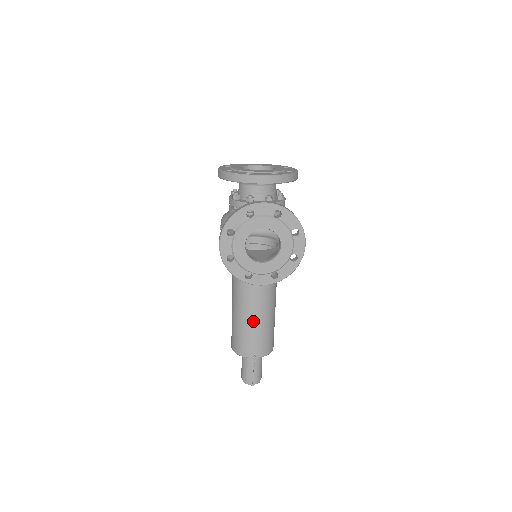
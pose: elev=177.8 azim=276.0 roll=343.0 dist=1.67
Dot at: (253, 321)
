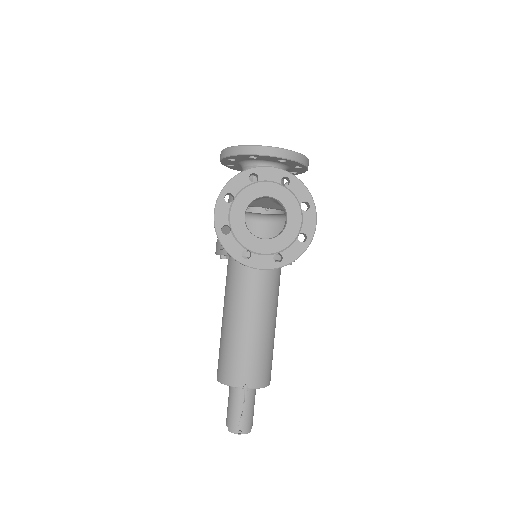
Dot at: (247, 335)
